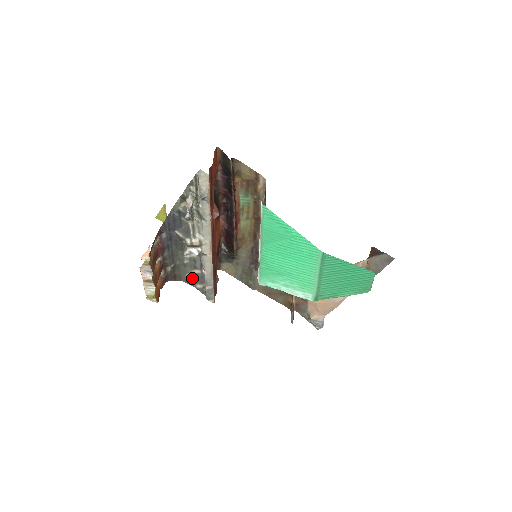
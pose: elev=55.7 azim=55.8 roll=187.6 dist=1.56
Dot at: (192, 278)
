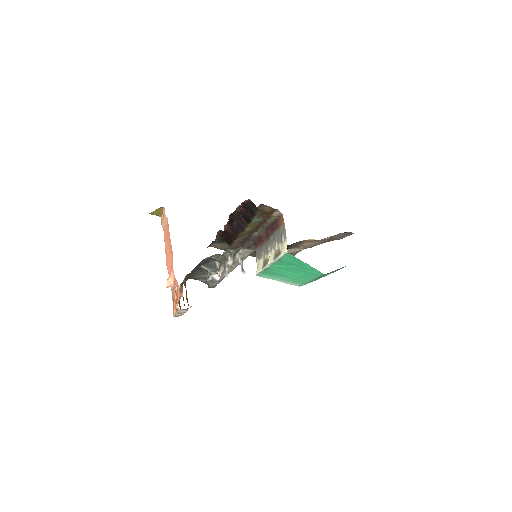
Dot at: (199, 277)
